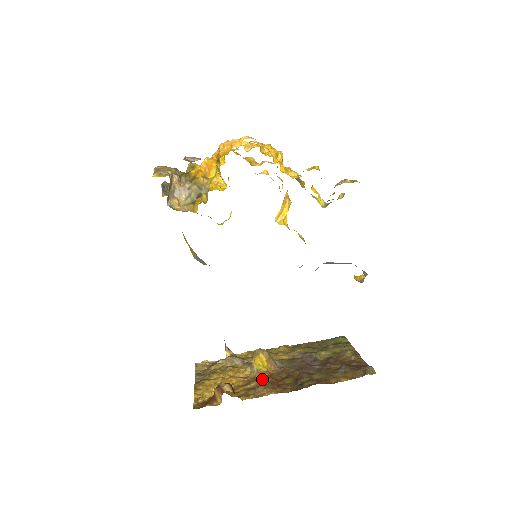
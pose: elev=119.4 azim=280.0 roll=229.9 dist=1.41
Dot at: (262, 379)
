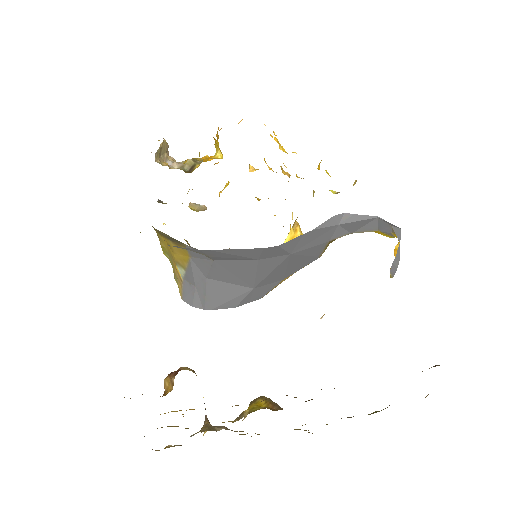
Dot at: occluded
